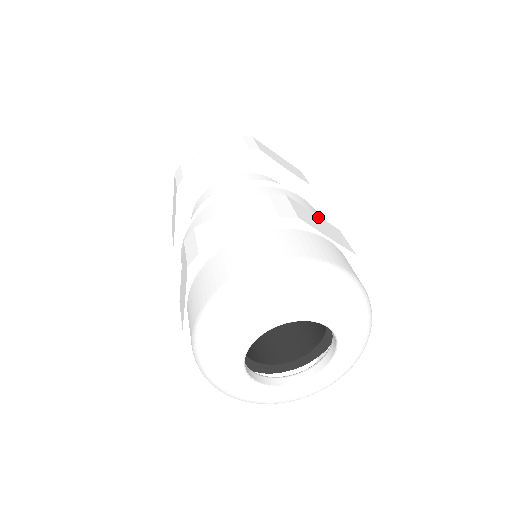
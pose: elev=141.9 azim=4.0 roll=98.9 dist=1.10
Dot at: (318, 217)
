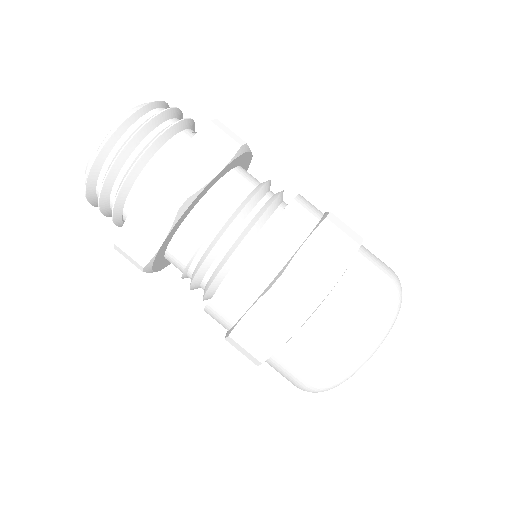
Dot at: occluded
